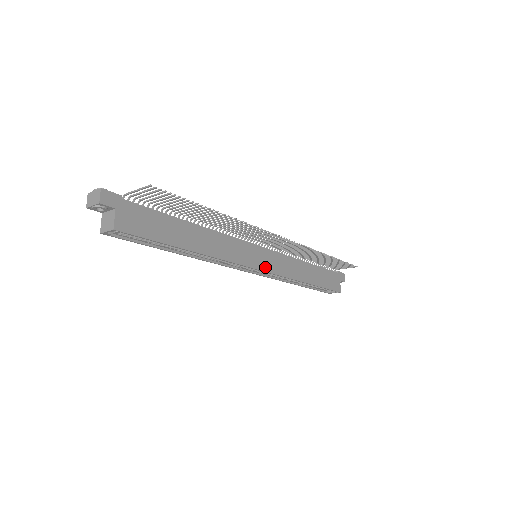
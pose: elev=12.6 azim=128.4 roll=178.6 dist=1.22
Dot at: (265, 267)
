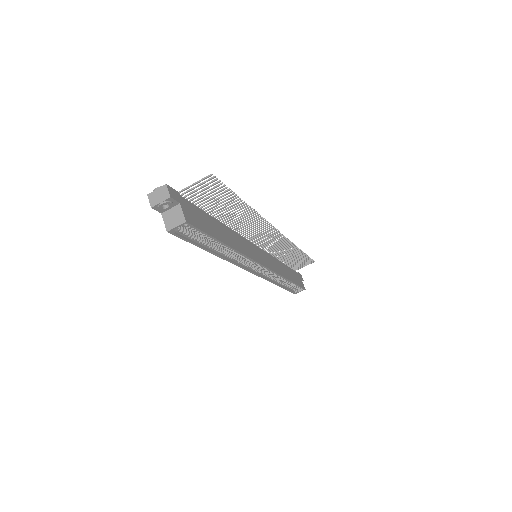
Dot at: (266, 264)
